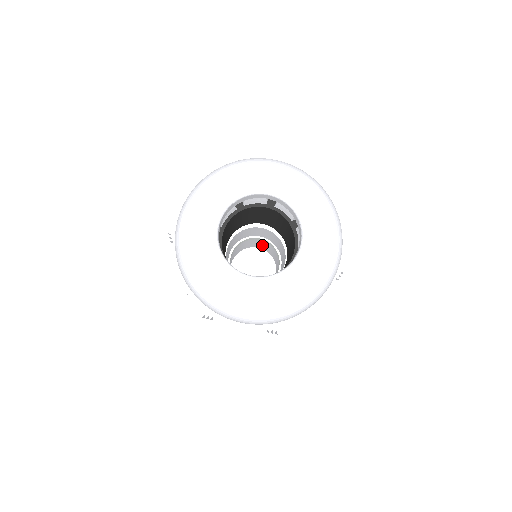
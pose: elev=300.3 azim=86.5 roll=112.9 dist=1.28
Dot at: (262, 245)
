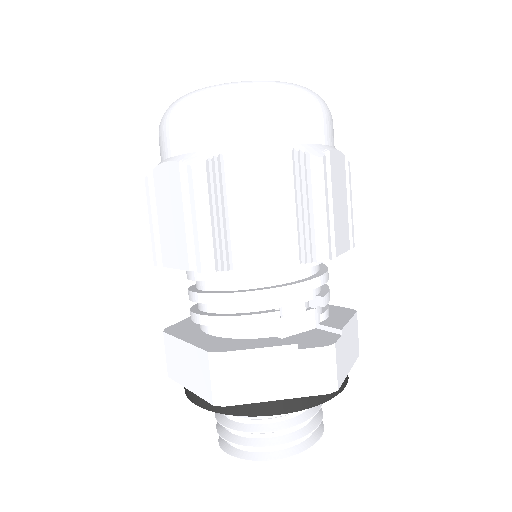
Dot at: occluded
